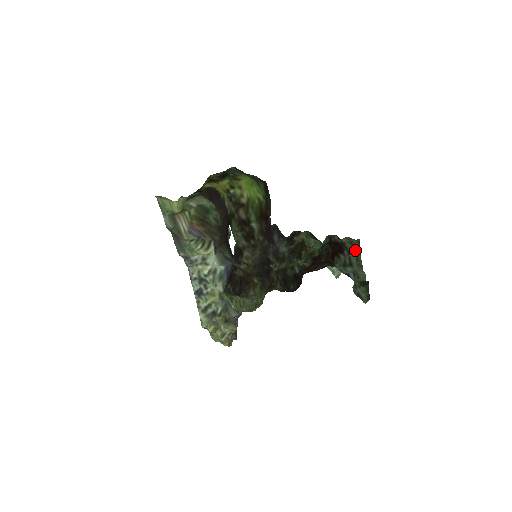
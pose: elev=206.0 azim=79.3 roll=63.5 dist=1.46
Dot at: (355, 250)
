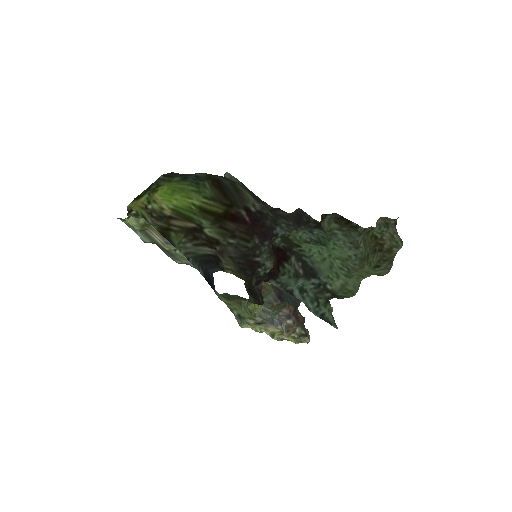
Dot at: (391, 236)
